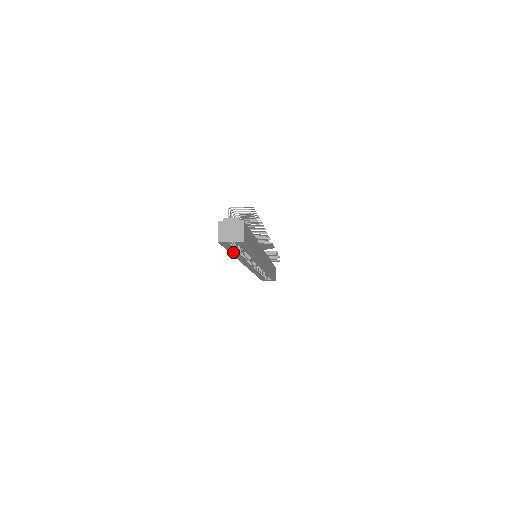
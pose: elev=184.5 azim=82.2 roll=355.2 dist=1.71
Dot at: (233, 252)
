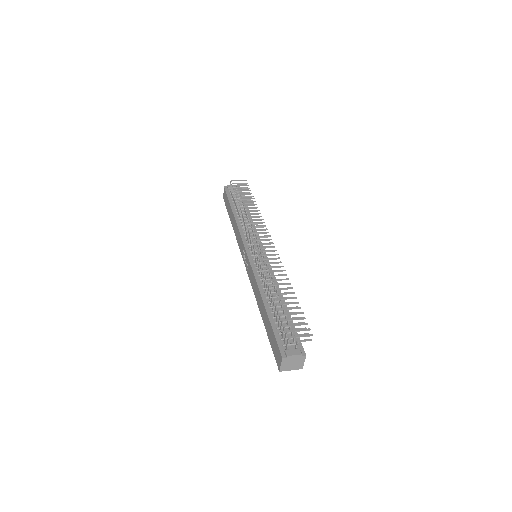
Dot at: occluded
